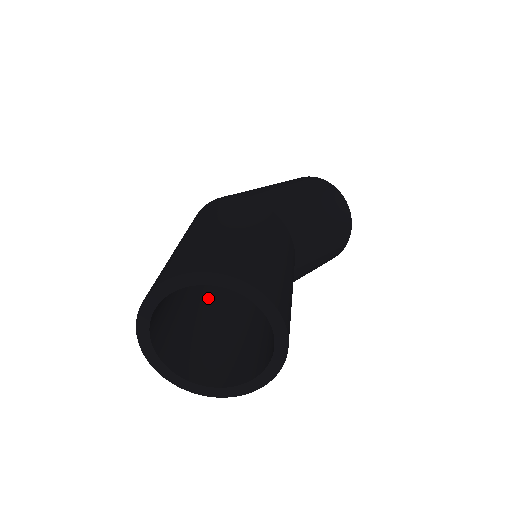
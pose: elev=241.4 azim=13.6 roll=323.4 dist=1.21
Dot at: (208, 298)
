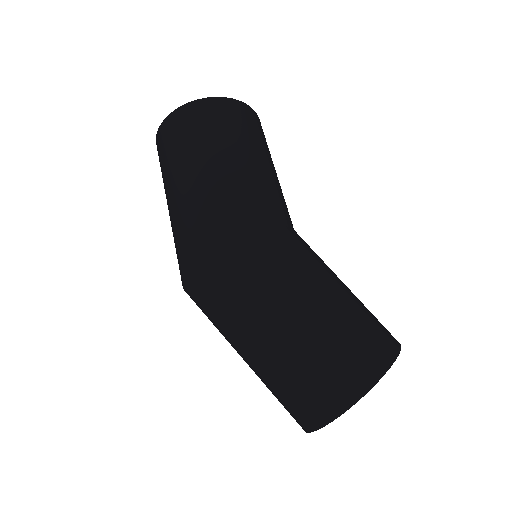
Dot at: occluded
